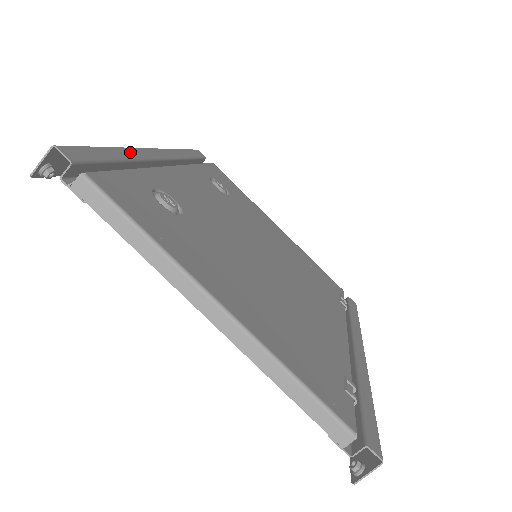
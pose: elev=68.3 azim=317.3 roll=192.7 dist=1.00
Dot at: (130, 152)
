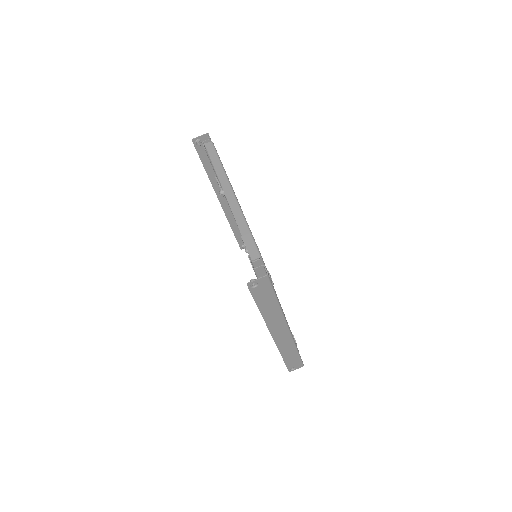
Dot at: occluded
